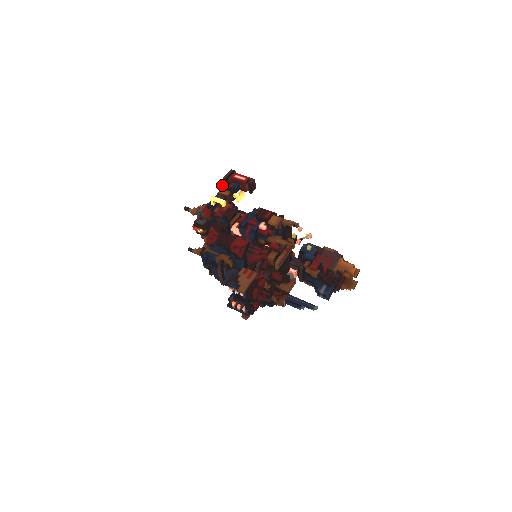
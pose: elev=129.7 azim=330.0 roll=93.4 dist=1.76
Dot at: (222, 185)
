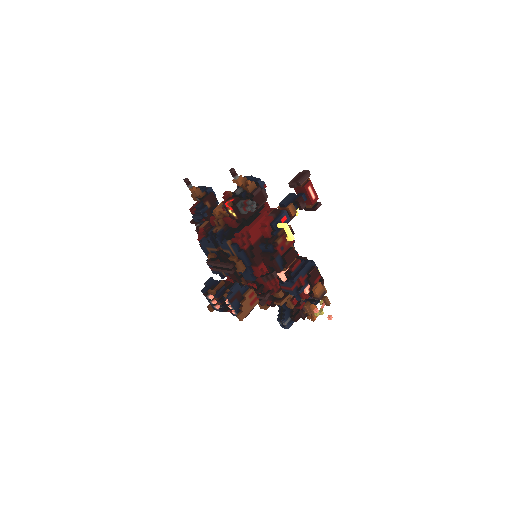
Dot at: (290, 184)
